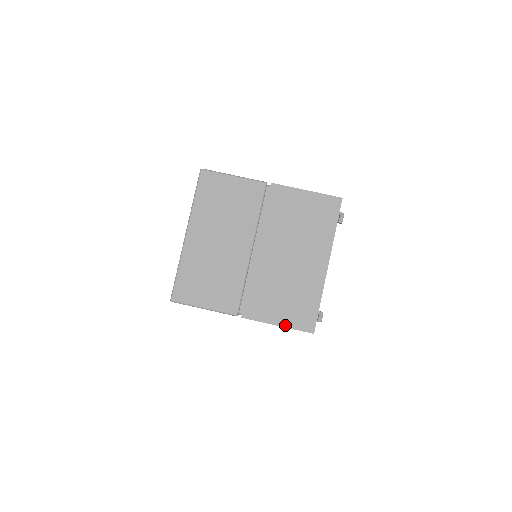
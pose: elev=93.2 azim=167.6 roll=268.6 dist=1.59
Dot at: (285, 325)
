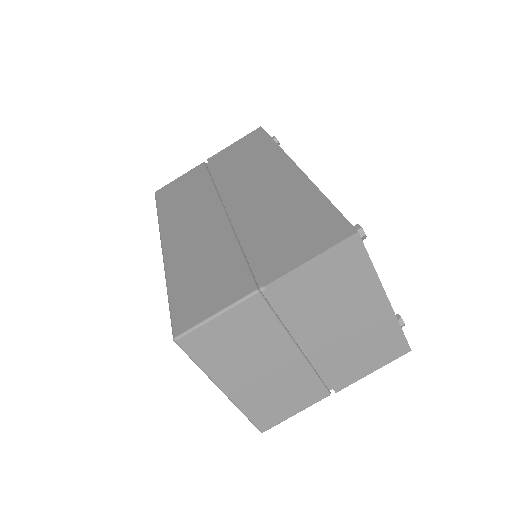
Dot at: (380, 366)
